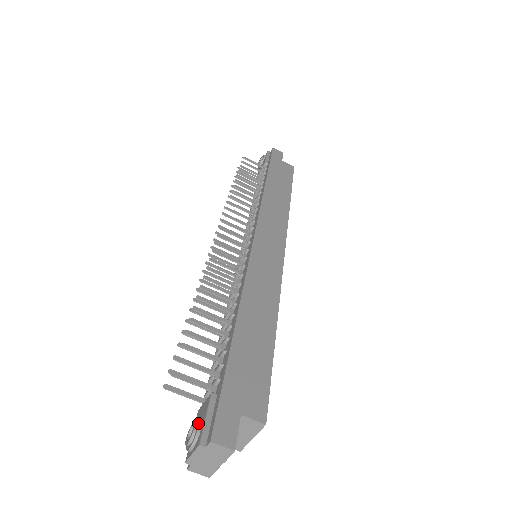
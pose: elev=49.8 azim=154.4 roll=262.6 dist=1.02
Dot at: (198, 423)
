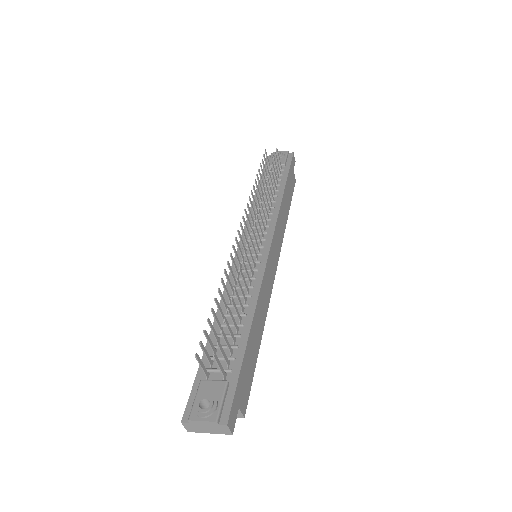
Dot at: (215, 402)
